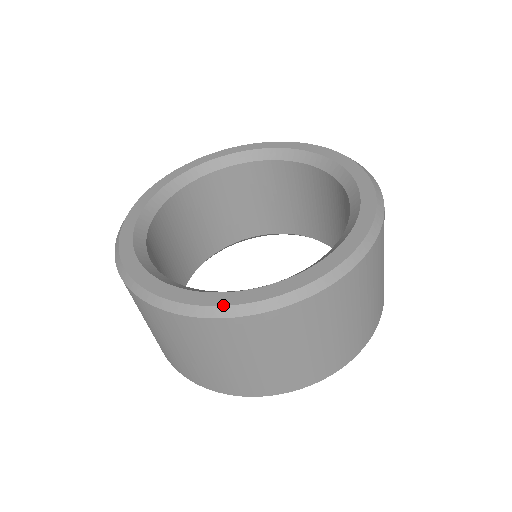
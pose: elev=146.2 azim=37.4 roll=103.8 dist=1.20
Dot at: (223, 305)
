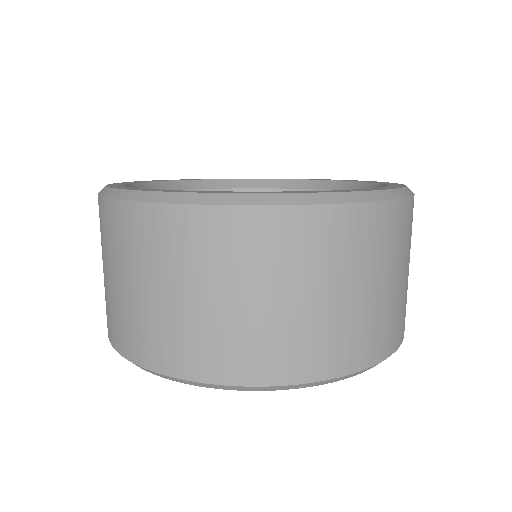
Dot at: (386, 189)
